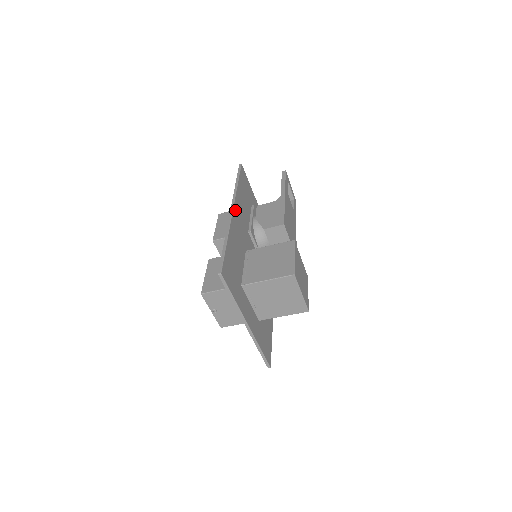
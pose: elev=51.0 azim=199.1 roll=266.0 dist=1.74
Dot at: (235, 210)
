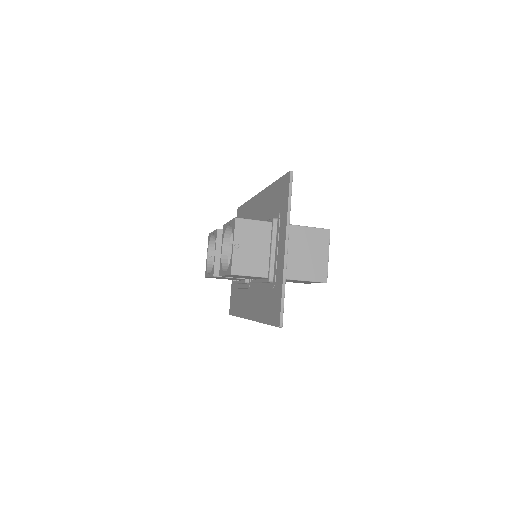
Dot at: occluded
